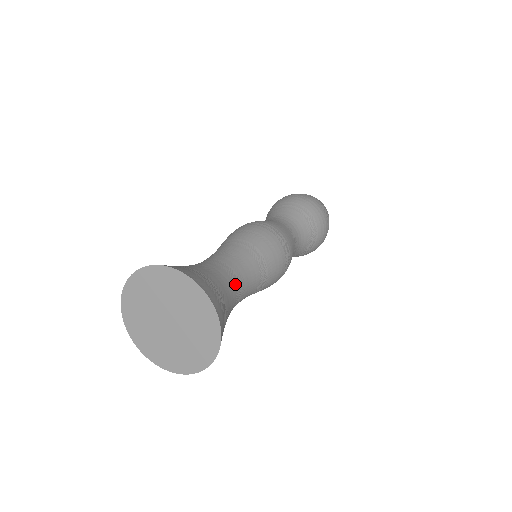
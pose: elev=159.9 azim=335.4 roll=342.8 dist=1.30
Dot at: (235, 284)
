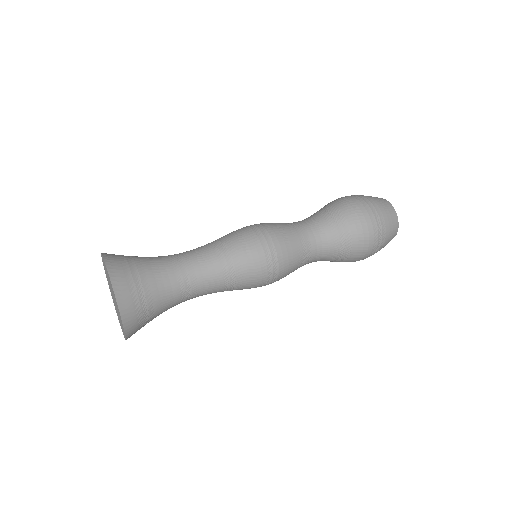
Dot at: (182, 289)
